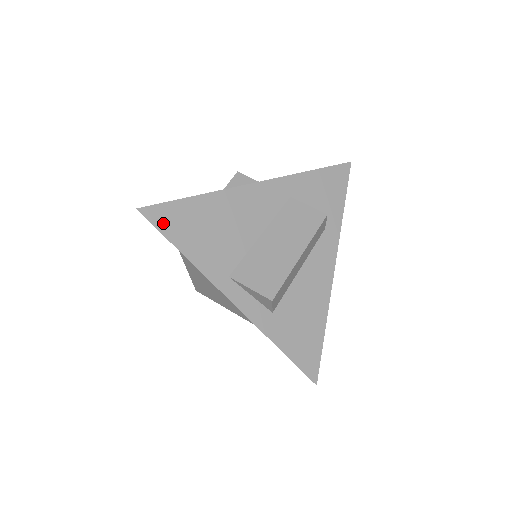
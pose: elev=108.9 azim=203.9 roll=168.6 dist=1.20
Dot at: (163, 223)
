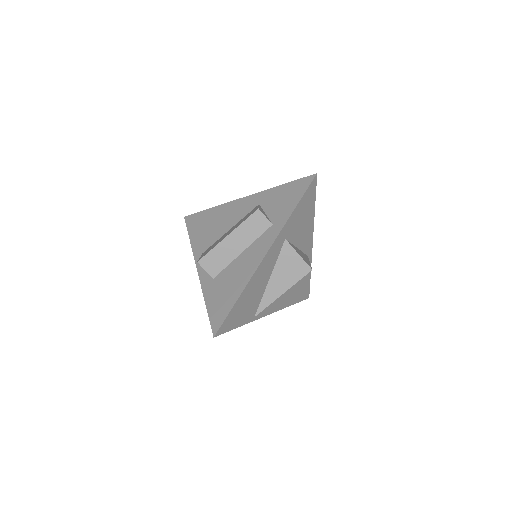
Dot at: (190, 223)
